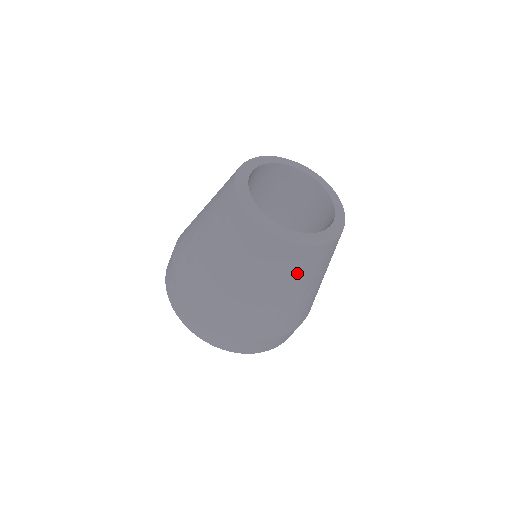
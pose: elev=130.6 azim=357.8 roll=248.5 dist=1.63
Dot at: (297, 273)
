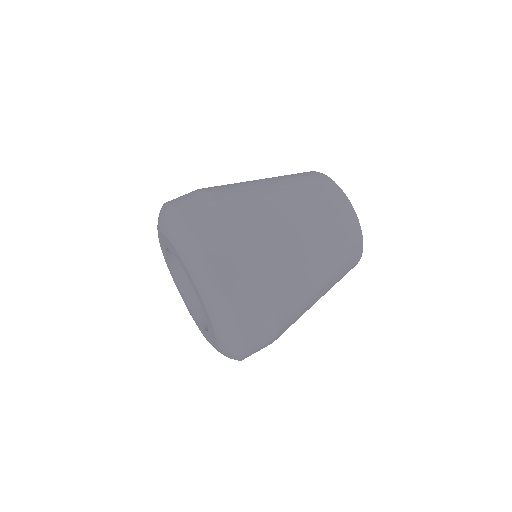
Dot at: (340, 246)
